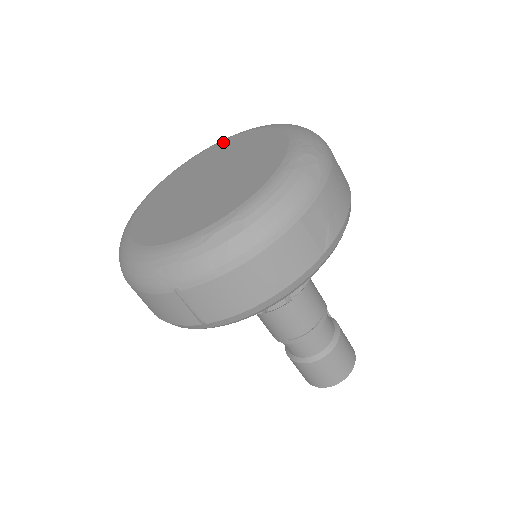
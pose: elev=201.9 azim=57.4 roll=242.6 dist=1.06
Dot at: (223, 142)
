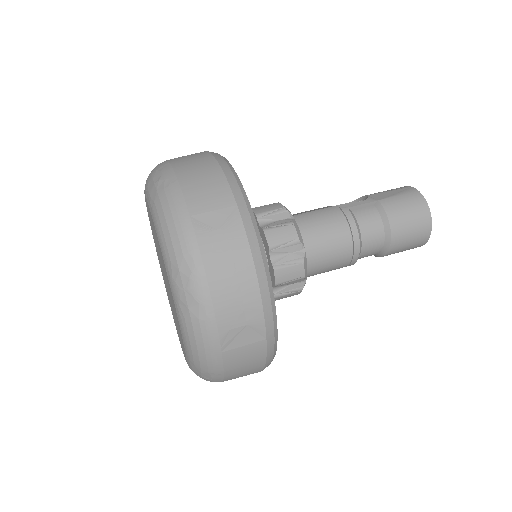
Dot at: occluded
